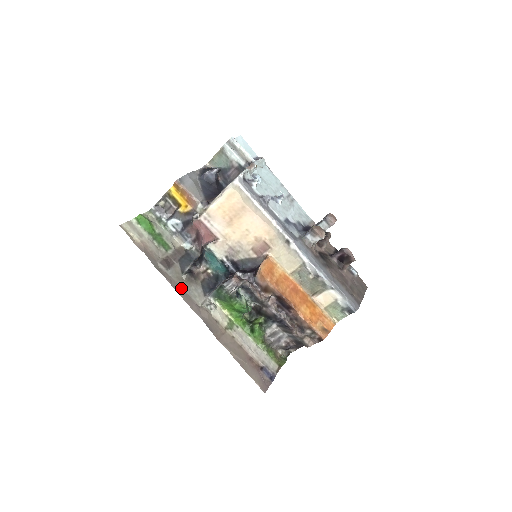
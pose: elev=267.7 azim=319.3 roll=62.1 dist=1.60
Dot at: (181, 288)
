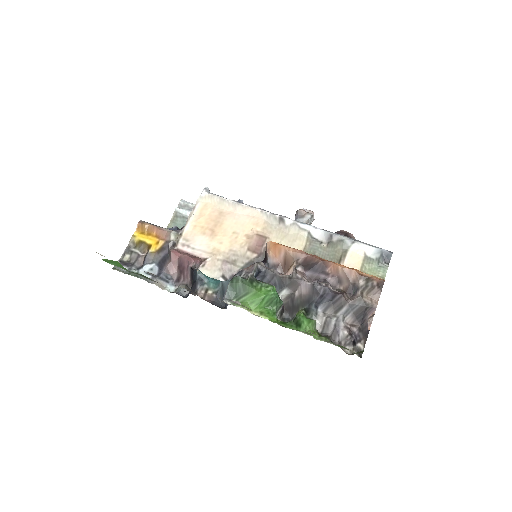
Dot at: occluded
